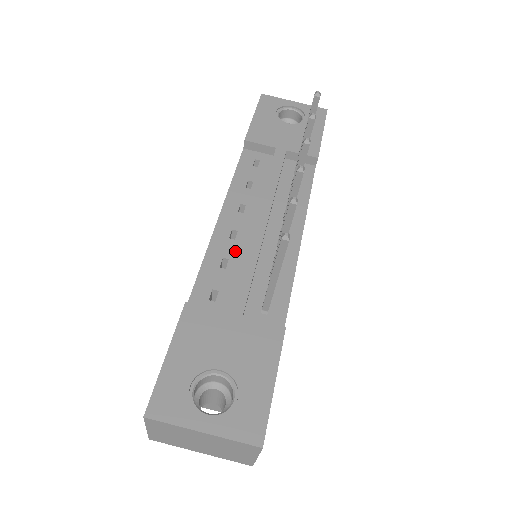
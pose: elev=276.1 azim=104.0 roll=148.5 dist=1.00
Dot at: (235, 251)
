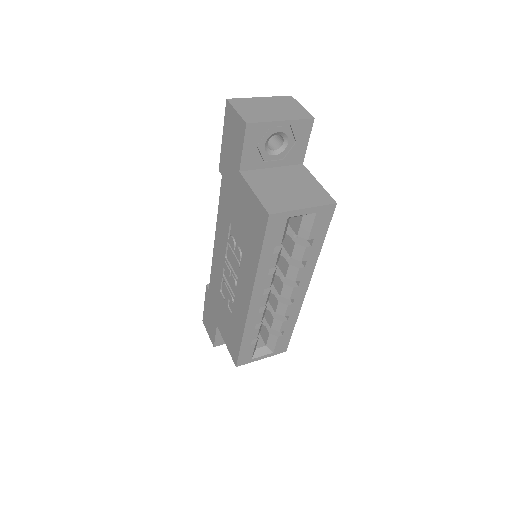
Dot at: occluded
